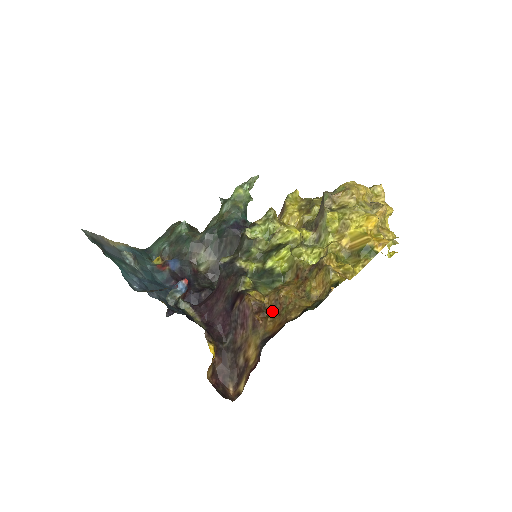
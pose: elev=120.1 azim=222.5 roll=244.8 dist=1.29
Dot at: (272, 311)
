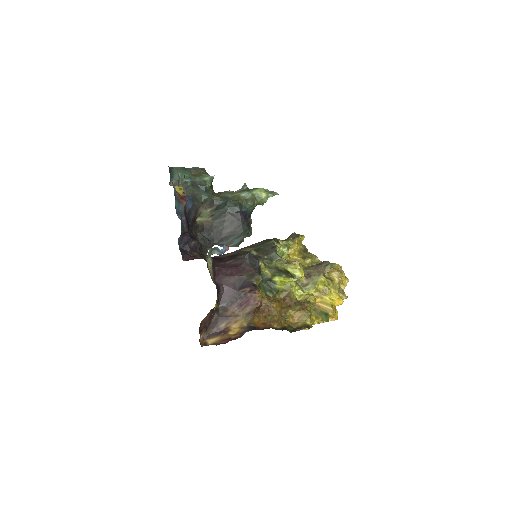
Dot at: (260, 310)
